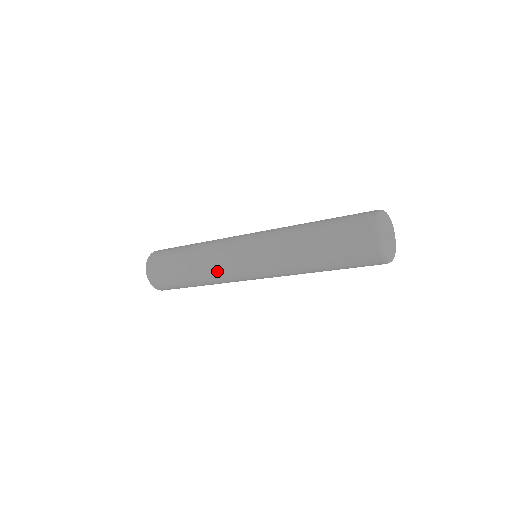
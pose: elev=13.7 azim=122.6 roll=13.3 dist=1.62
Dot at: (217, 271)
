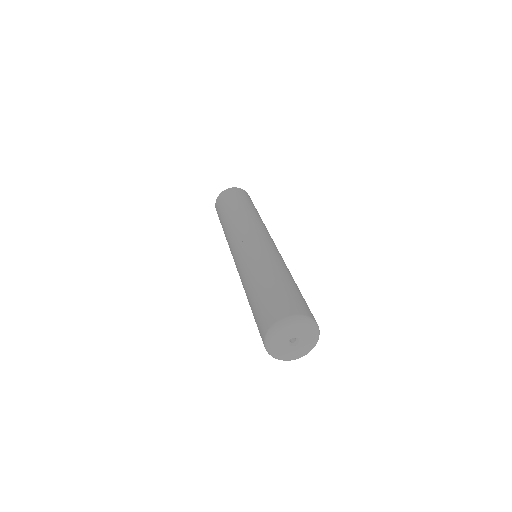
Dot at: occluded
